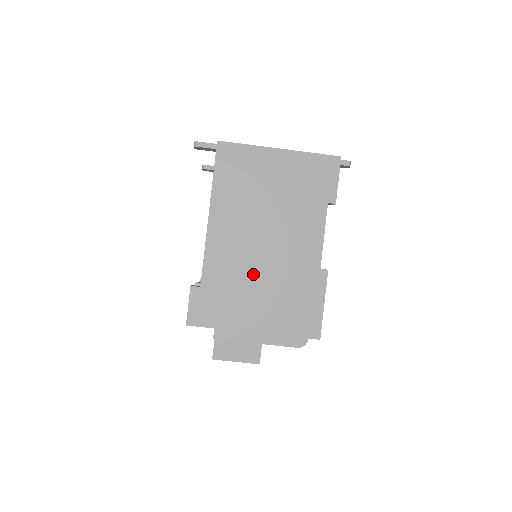
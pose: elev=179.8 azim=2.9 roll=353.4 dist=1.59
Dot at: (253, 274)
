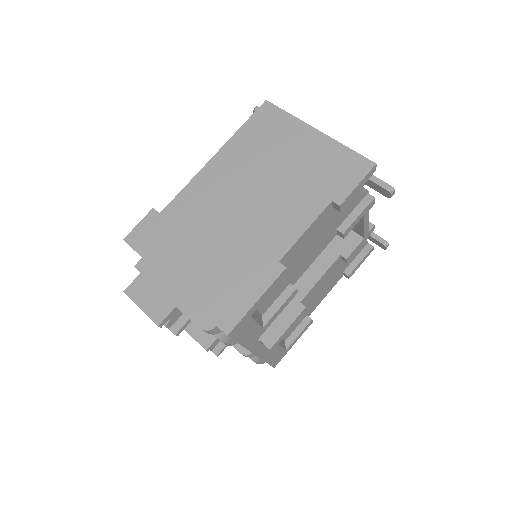
Dot at: (212, 228)
